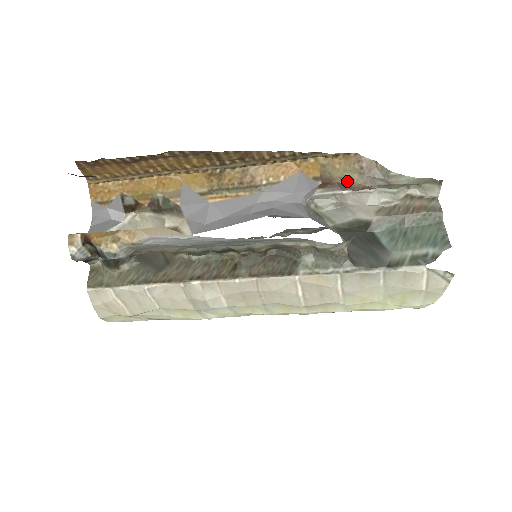
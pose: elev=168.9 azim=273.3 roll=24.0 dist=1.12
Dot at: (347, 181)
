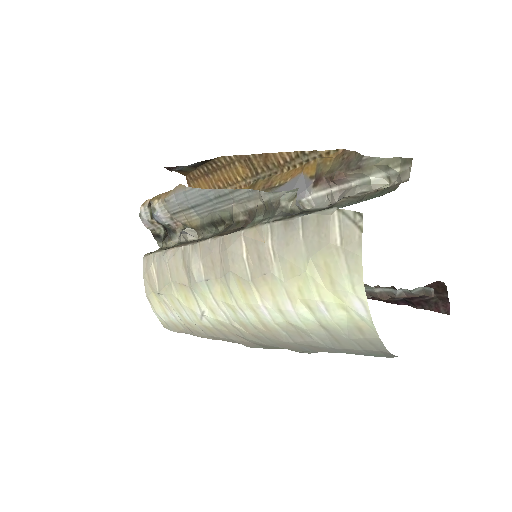
Dot at: (330, 172)
